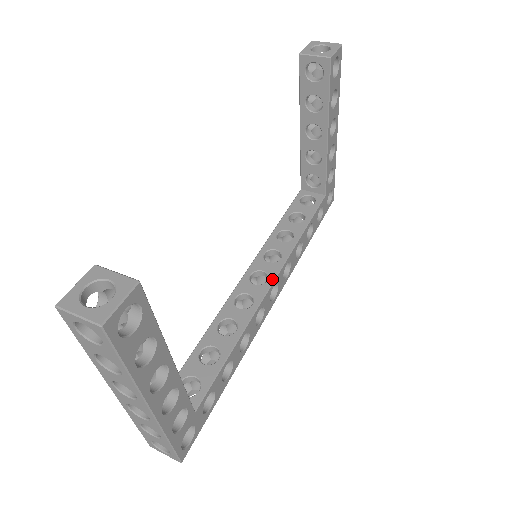
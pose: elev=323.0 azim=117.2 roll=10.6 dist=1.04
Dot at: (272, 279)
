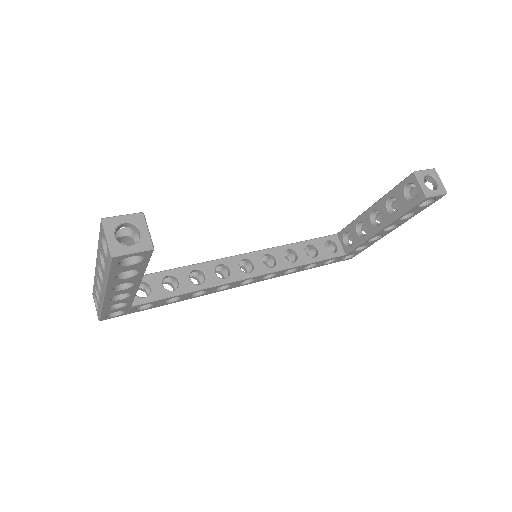
Dot at: (253, 275)
